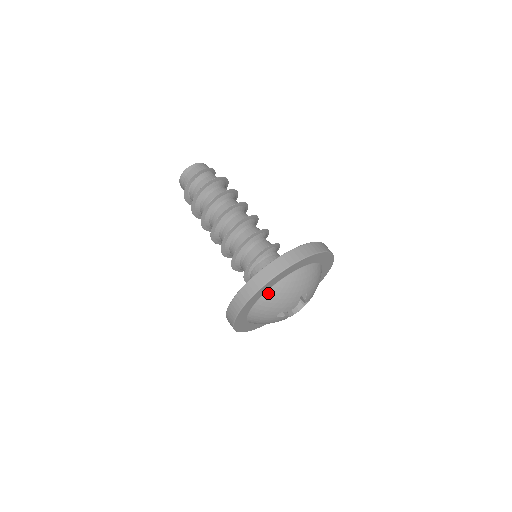
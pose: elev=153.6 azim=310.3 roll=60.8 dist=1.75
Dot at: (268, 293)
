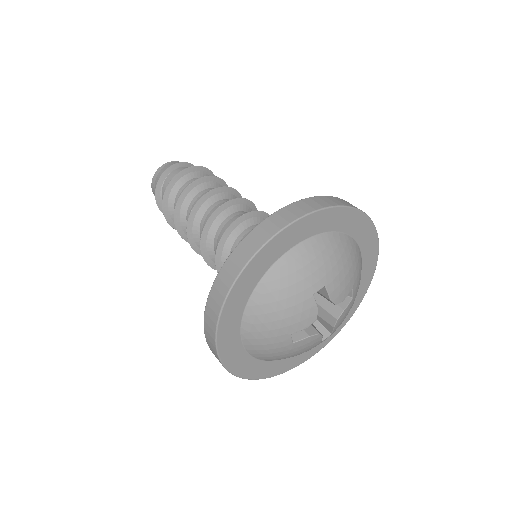
Dot at: (250, 309)
